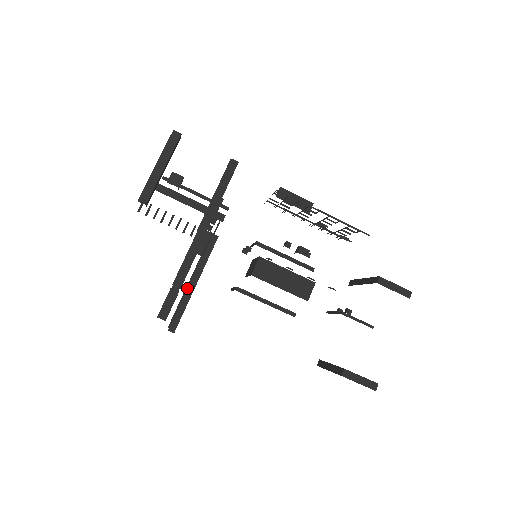
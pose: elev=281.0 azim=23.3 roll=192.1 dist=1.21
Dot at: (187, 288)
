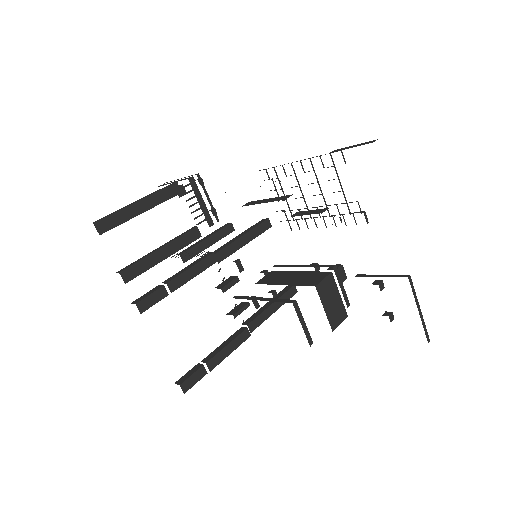
Dot at: (129, 205)
